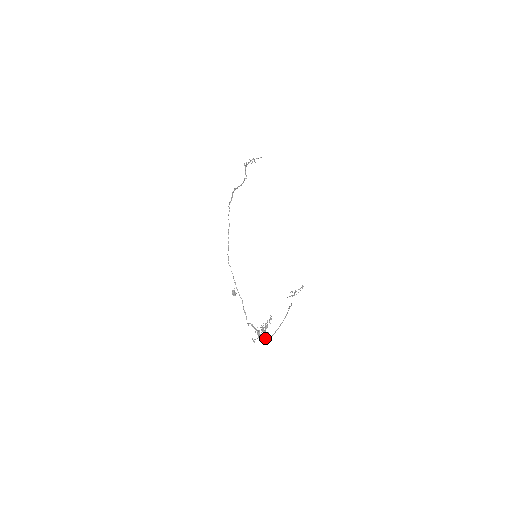
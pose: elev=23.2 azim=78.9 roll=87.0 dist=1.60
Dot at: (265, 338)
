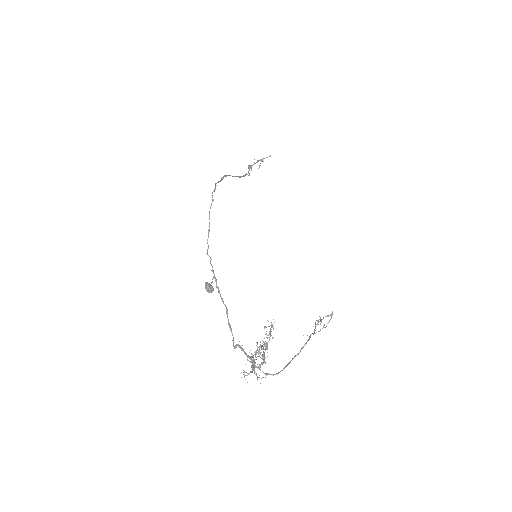
Dot at: (265, 374)
